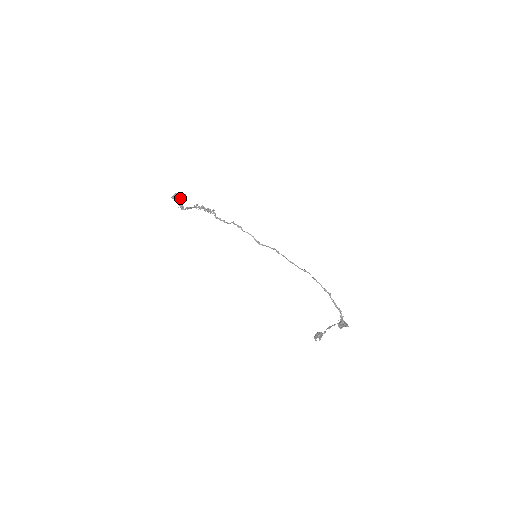
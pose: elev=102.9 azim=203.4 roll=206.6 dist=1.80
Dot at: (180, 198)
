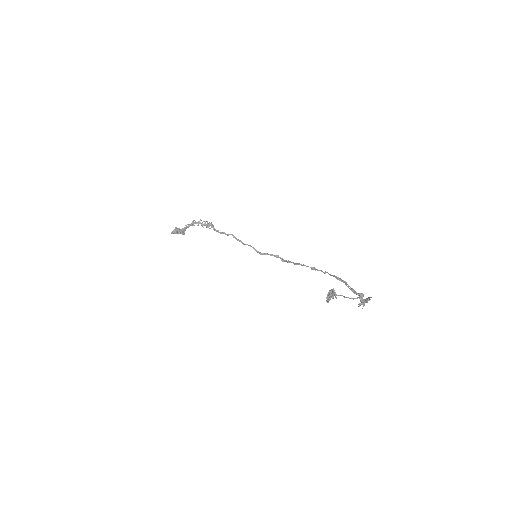
Dot at: occluded
